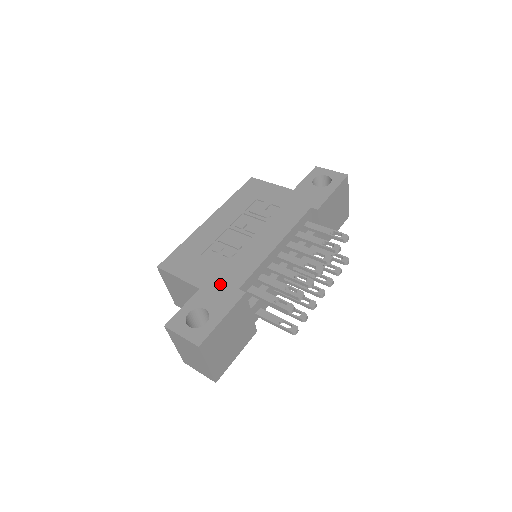
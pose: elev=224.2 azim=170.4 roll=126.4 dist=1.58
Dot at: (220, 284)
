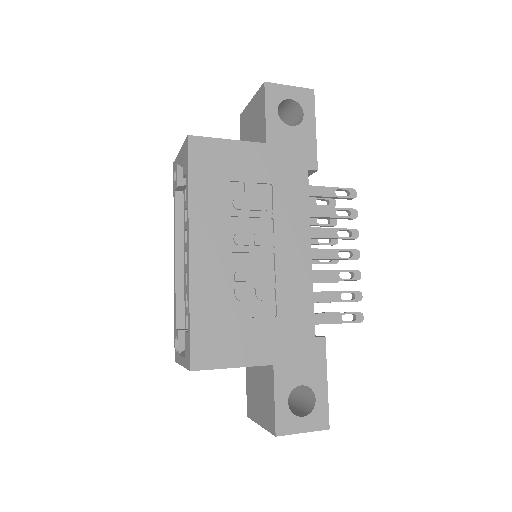
Dot at: (291, 344)
